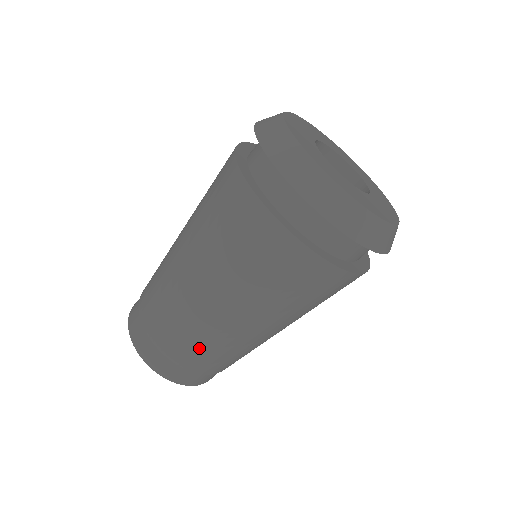
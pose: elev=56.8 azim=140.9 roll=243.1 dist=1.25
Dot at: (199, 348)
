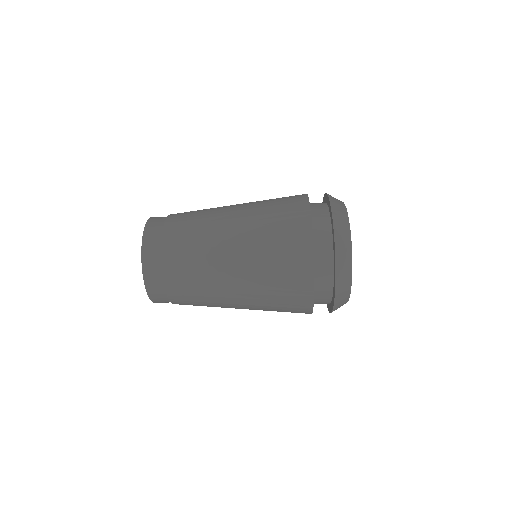
Dot at: (198, 305)
